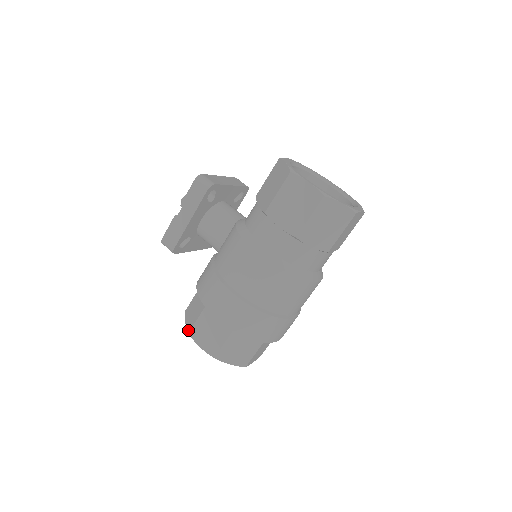
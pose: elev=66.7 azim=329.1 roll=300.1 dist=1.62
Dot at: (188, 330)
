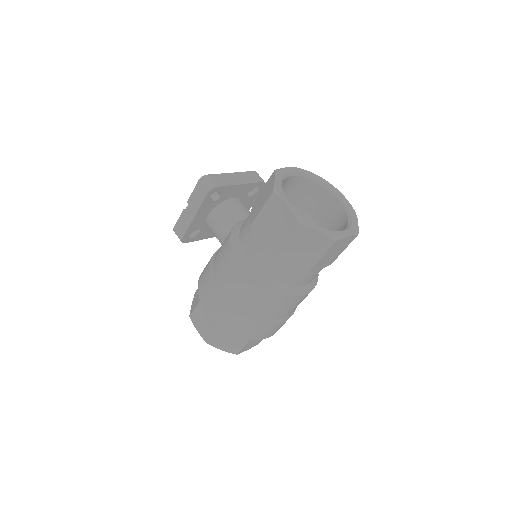
Dot at: (190, 313)
